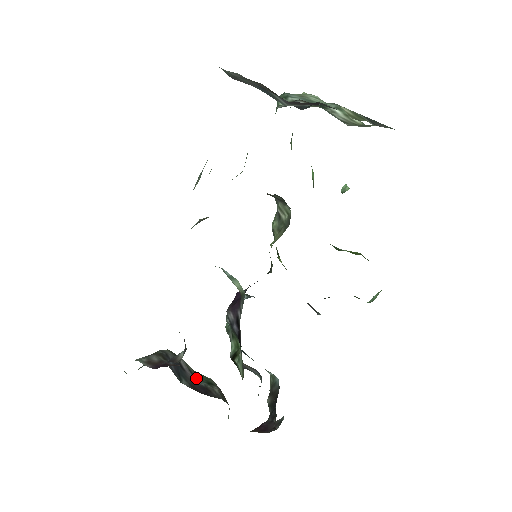
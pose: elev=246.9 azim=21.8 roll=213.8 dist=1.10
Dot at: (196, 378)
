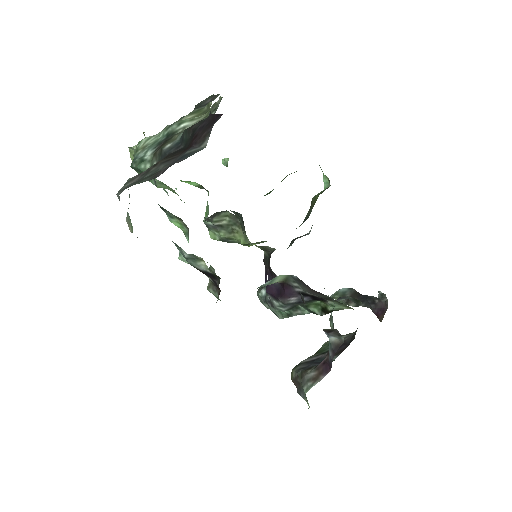
Dot at: (326, 352)
